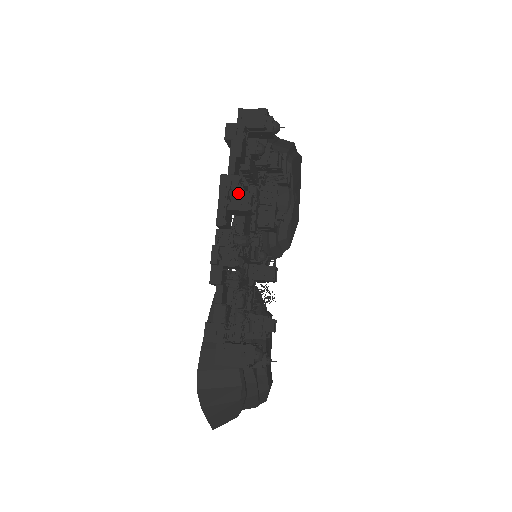
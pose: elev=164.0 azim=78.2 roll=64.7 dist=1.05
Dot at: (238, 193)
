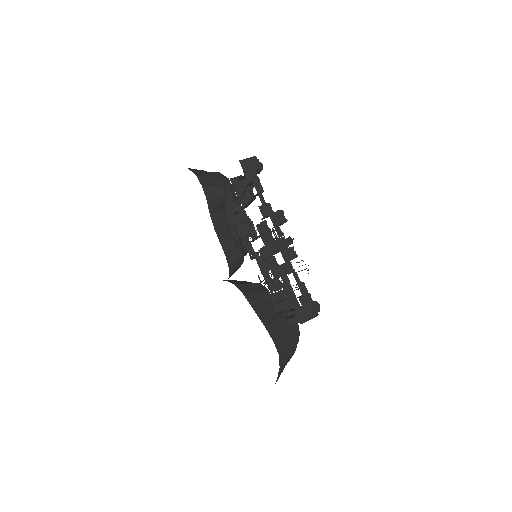
Dot at: (275, 214)
